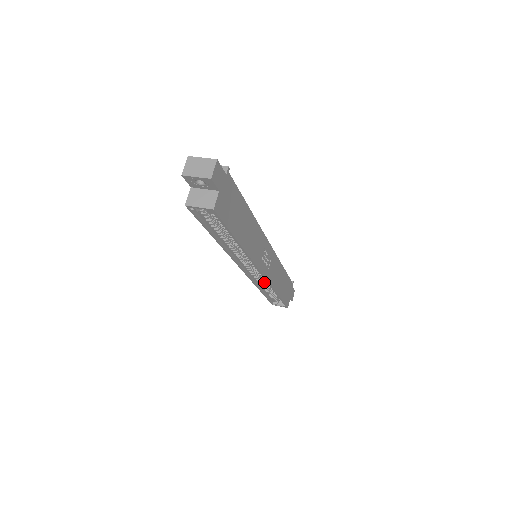
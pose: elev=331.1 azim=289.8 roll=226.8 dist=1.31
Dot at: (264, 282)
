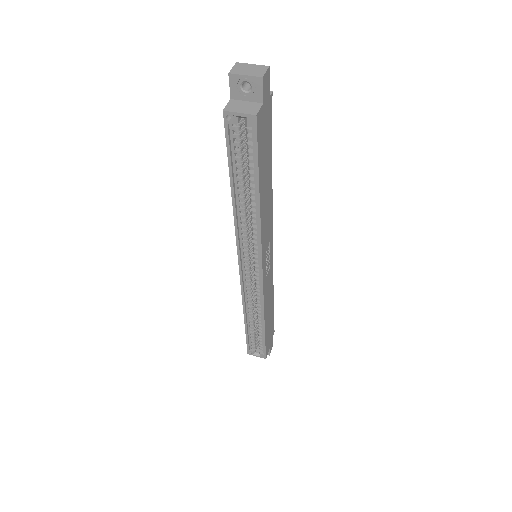
Dot at: (253, 303)
